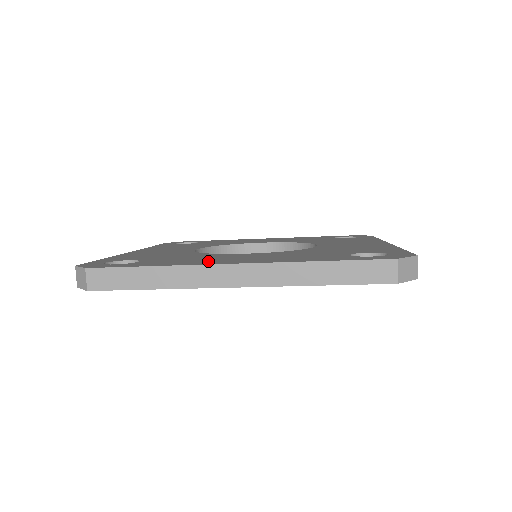
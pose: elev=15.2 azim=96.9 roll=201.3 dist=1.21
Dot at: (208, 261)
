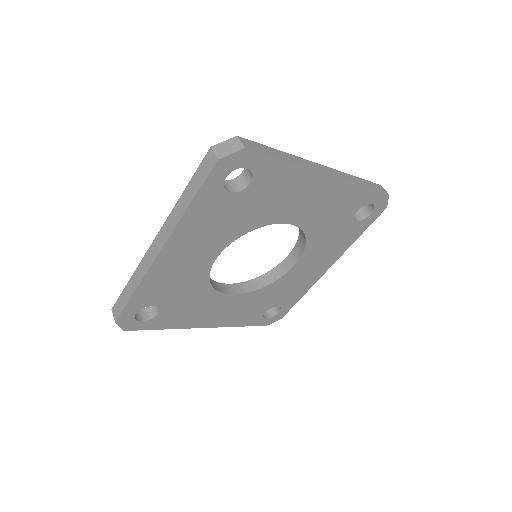
Dot at: occluded
